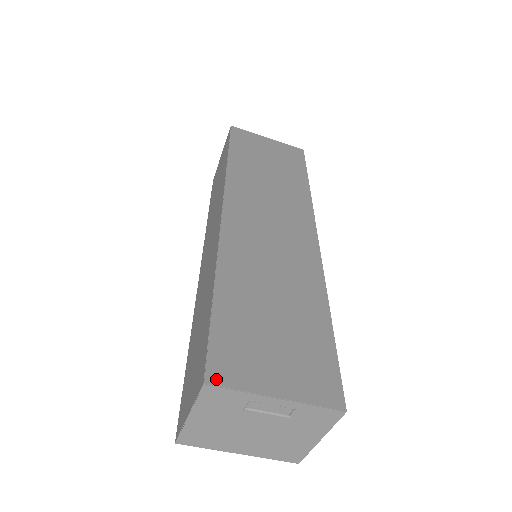
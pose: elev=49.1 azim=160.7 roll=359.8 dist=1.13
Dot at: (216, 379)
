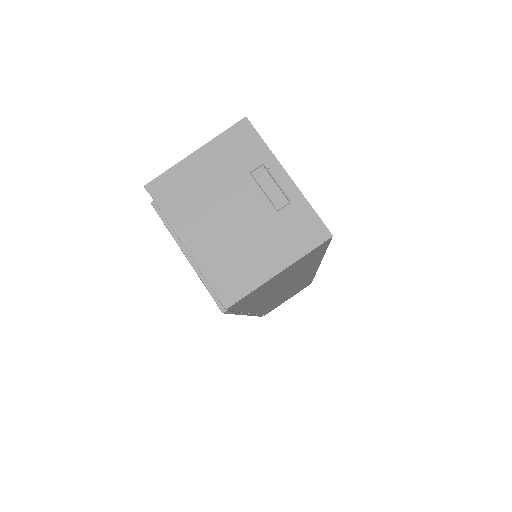
Dot at: (253, 128)
